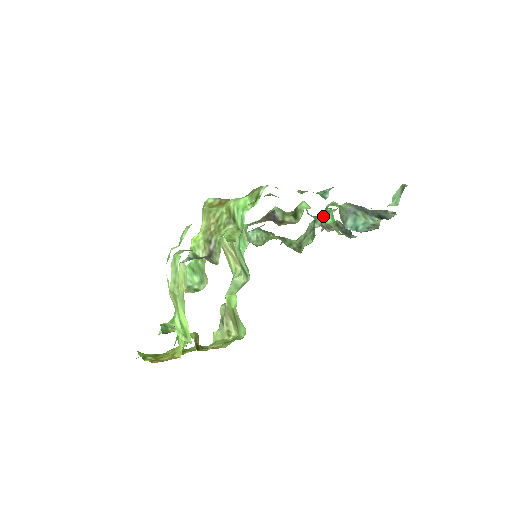
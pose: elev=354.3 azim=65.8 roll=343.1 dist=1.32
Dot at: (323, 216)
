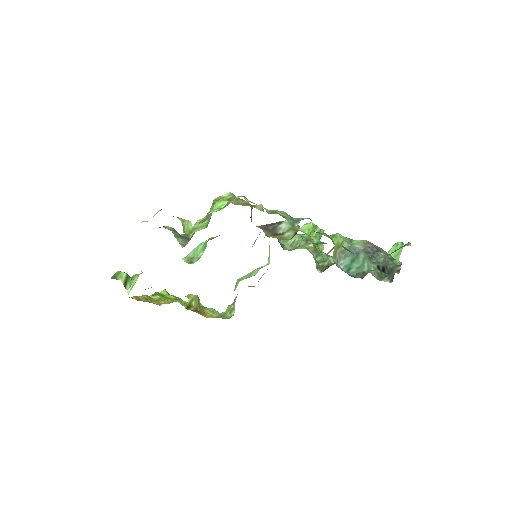
Dot at: occluded
